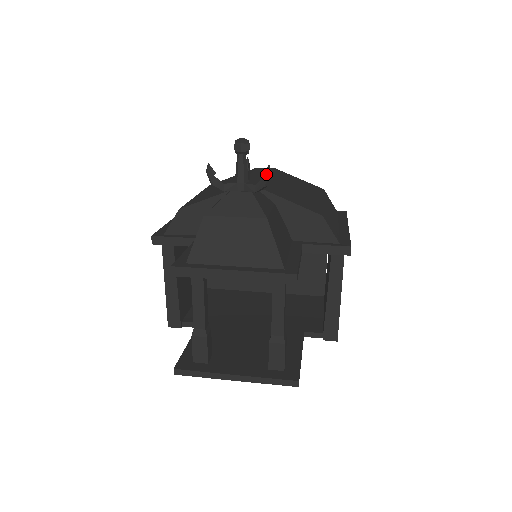
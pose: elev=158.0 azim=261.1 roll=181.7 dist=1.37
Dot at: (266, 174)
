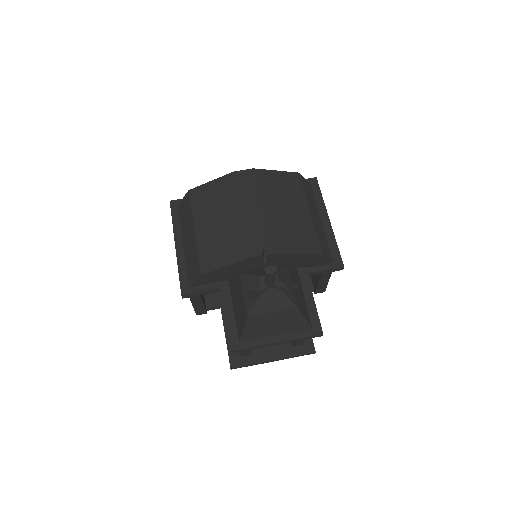
Dot at: (295, 287)
